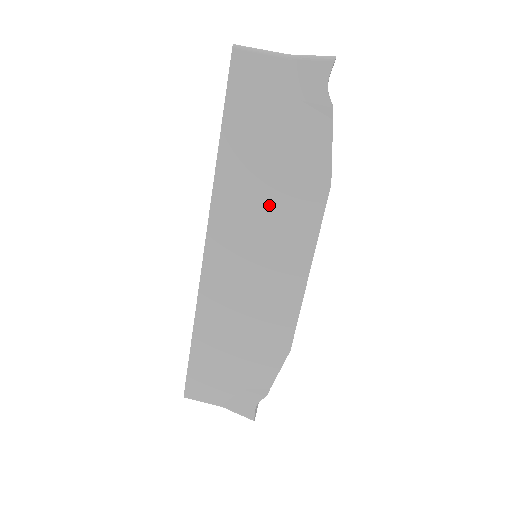
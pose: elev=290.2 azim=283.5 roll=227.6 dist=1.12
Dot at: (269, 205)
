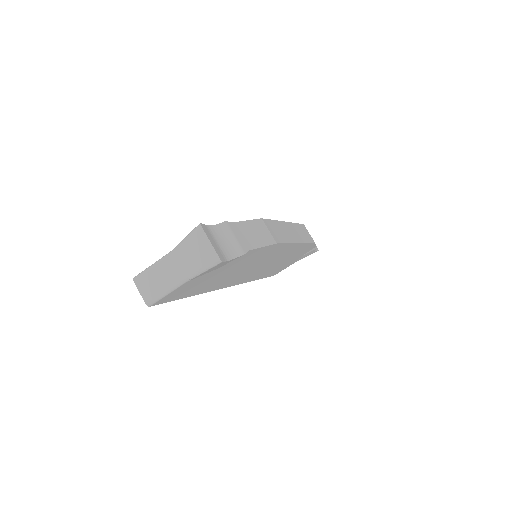
Dot at: (248, 267)
